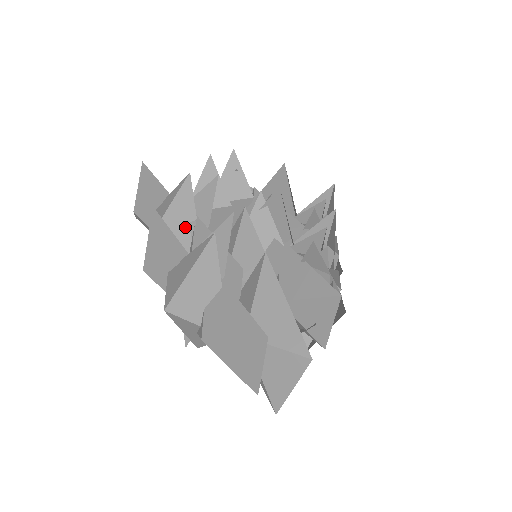
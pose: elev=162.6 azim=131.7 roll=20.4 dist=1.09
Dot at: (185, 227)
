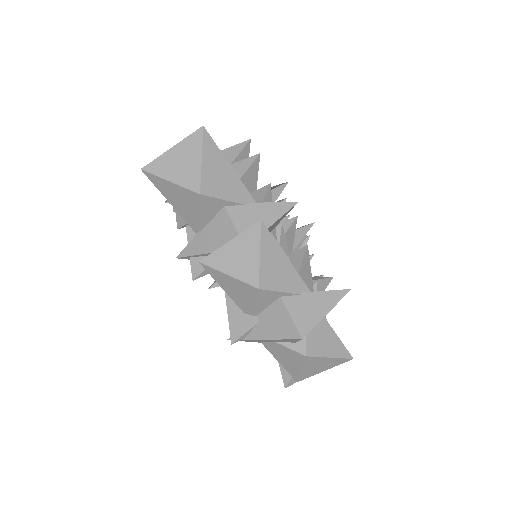
Dot at: occluded
